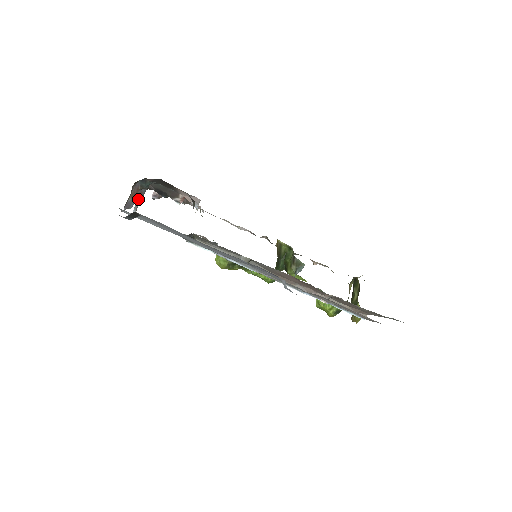
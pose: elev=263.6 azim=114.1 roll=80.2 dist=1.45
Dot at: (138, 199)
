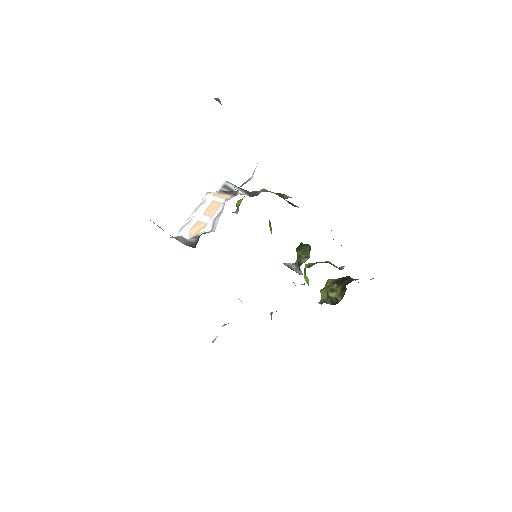
Dot at: occluded
